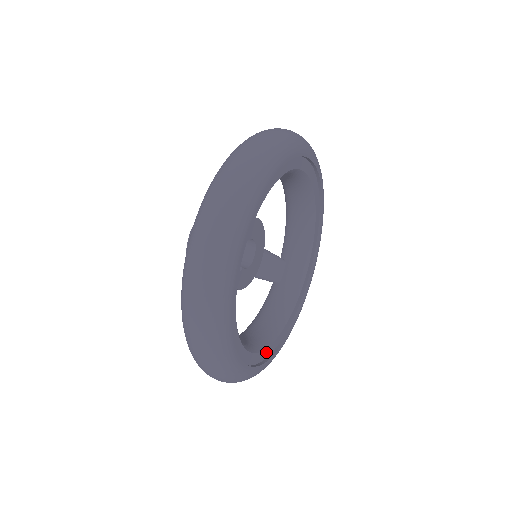
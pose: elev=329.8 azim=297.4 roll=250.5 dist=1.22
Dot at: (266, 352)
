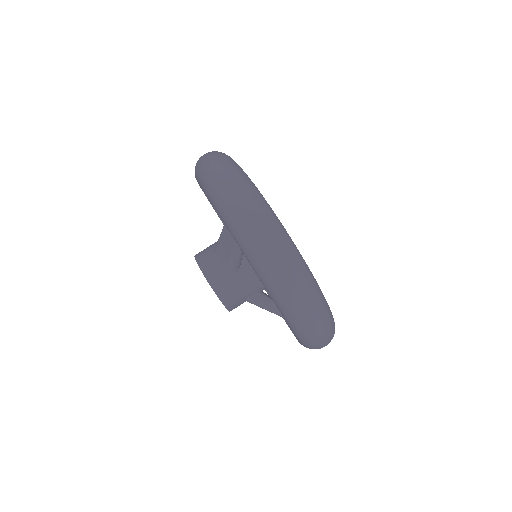
Dot at: occluded
